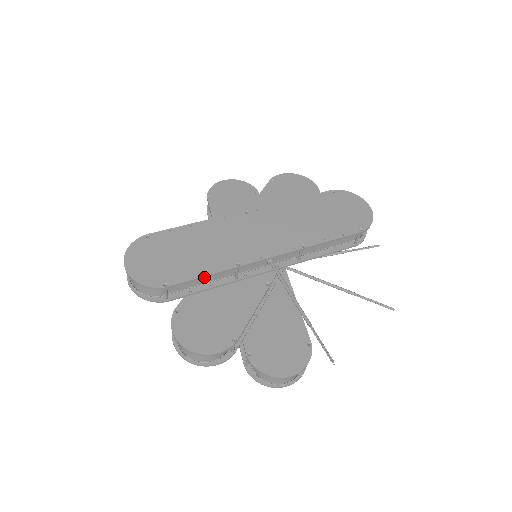
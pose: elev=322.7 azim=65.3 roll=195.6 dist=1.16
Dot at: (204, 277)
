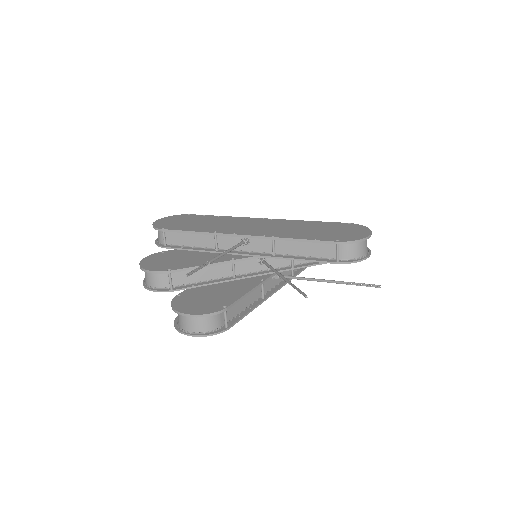
Dot at: (188, 232)
